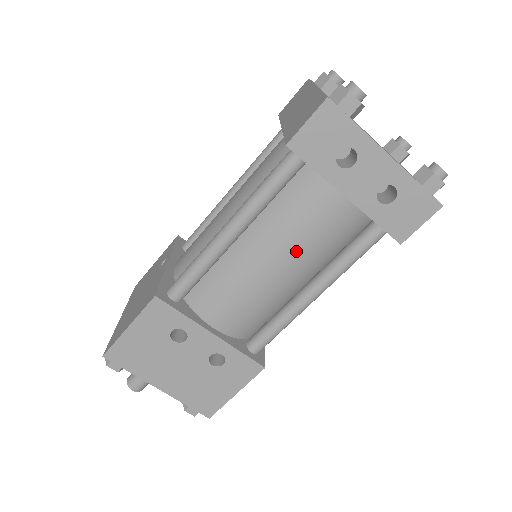
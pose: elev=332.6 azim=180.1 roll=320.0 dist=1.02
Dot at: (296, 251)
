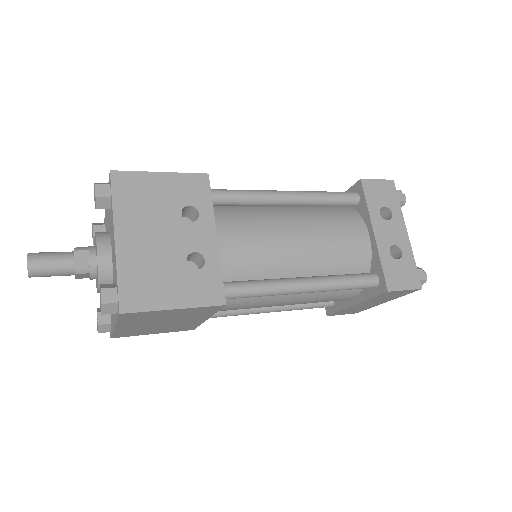
Dot at: (319, 241)
